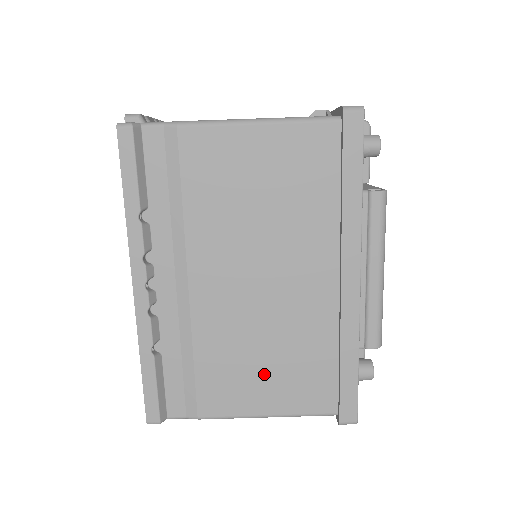
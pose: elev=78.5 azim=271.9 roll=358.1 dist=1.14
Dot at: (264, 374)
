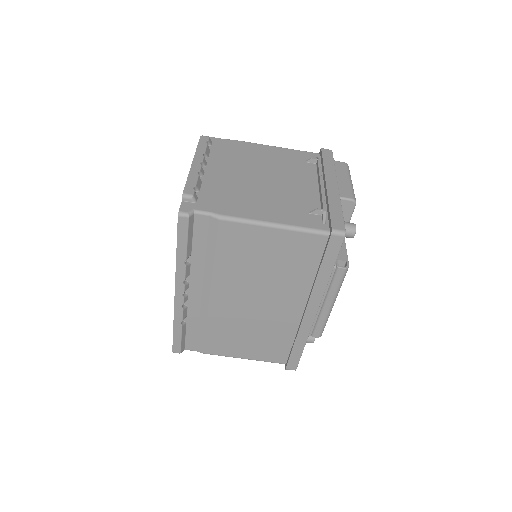
Dot at: (247, 342)
